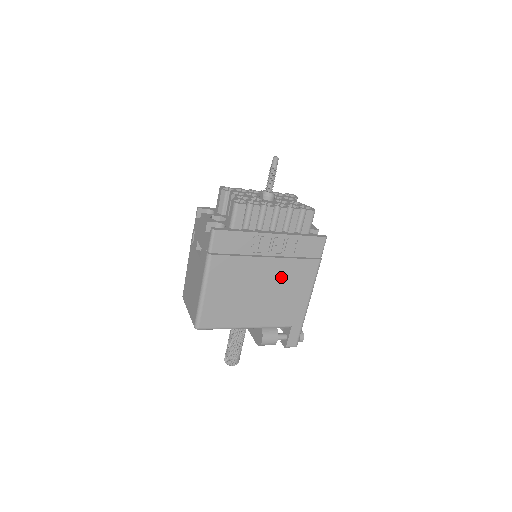
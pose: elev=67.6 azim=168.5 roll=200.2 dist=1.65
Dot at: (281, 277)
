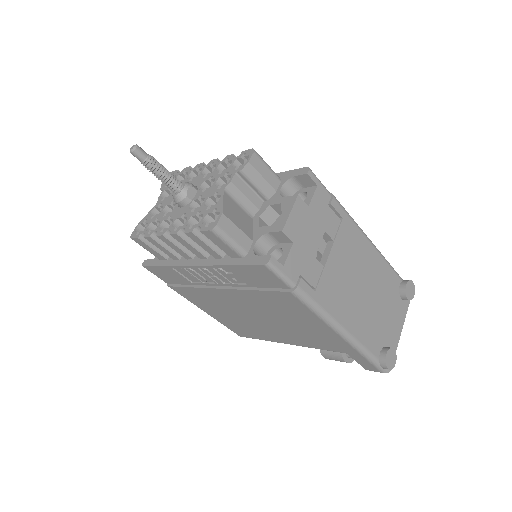
Dot at: (262, 307)
